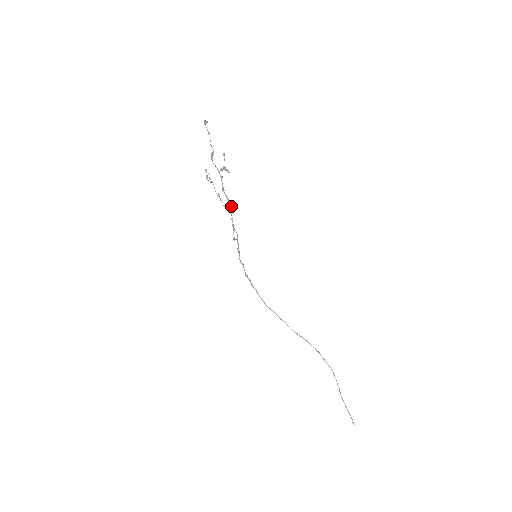
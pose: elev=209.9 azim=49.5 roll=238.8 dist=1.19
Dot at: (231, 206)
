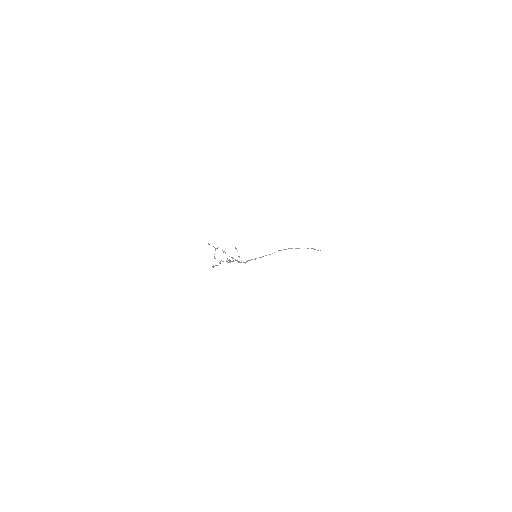
Dot at: (237, 261)
